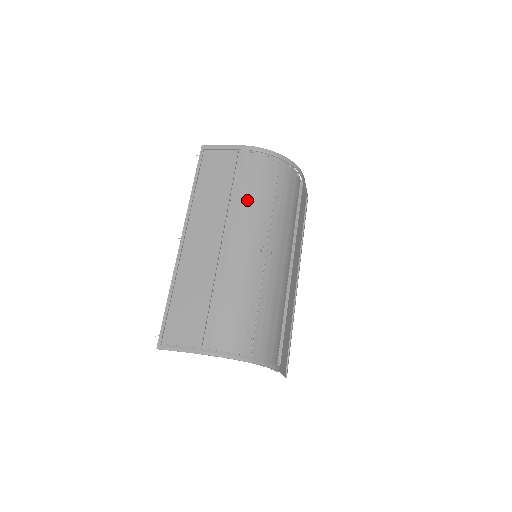
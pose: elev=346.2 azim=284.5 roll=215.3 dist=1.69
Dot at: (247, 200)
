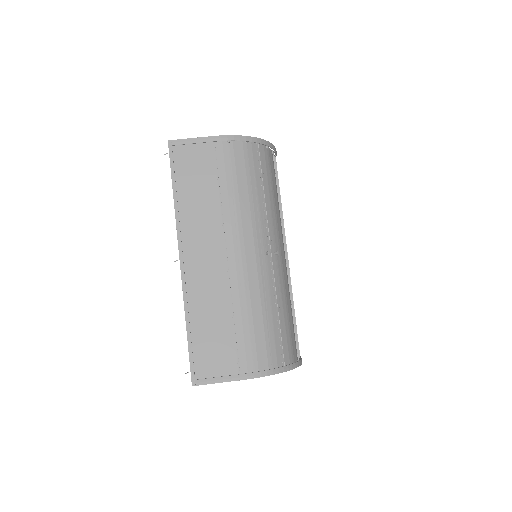
Dot at: (239, 201)
